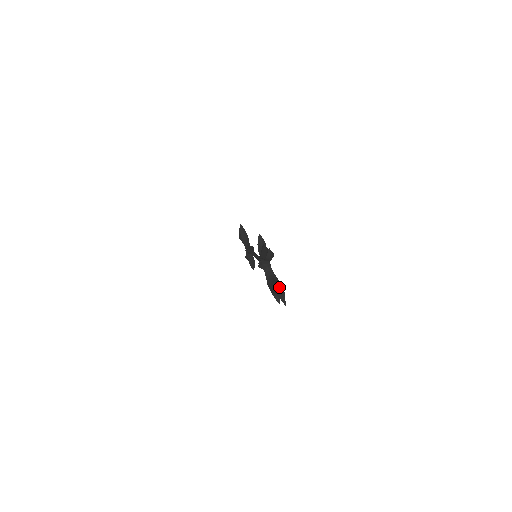
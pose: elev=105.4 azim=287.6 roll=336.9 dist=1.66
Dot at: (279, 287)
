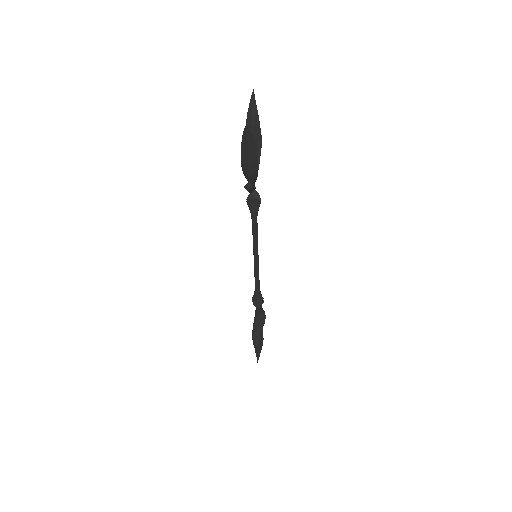
Dot at: occluded
